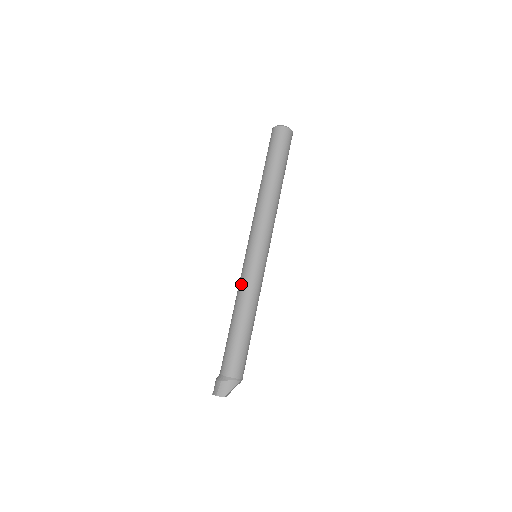
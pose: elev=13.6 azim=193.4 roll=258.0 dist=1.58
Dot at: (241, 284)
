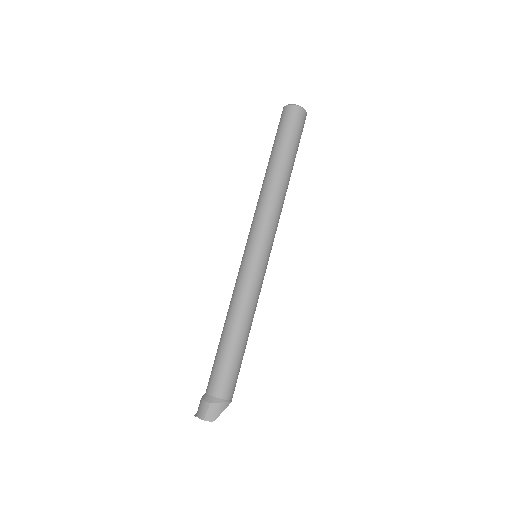
Dot at: (239, 289)
